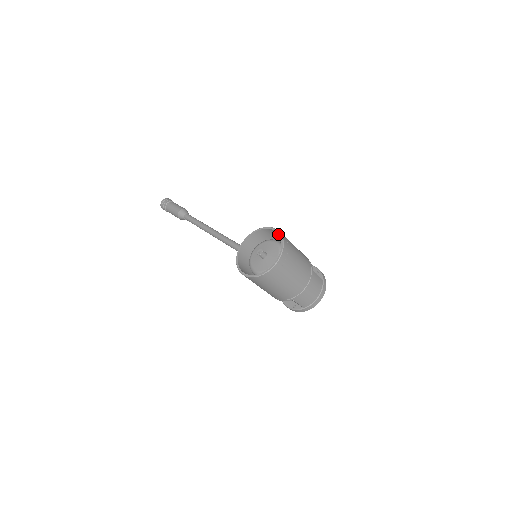
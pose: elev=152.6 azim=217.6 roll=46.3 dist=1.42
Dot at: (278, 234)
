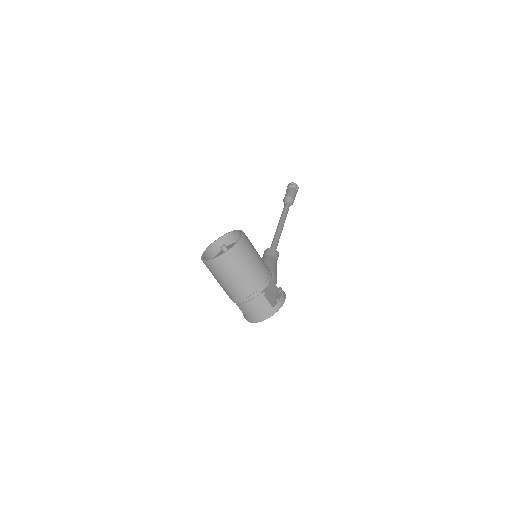
Dot at: (244, 242)
